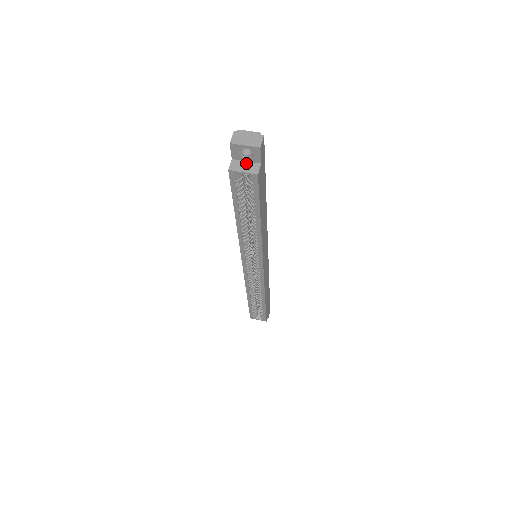
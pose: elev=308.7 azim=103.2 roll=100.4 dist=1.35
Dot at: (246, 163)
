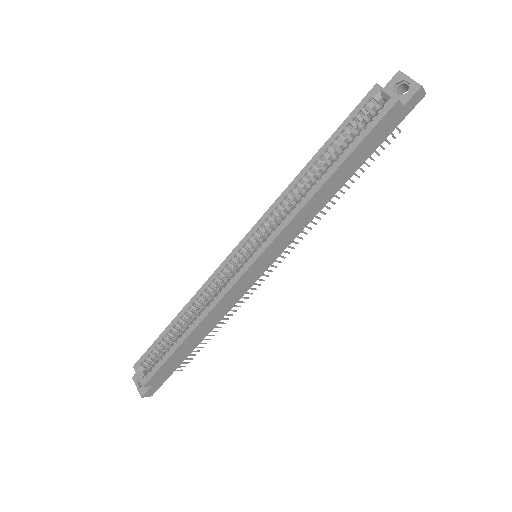
Dot at: occluded
